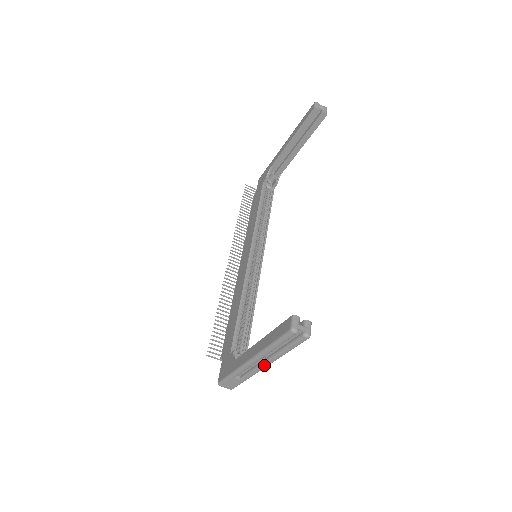
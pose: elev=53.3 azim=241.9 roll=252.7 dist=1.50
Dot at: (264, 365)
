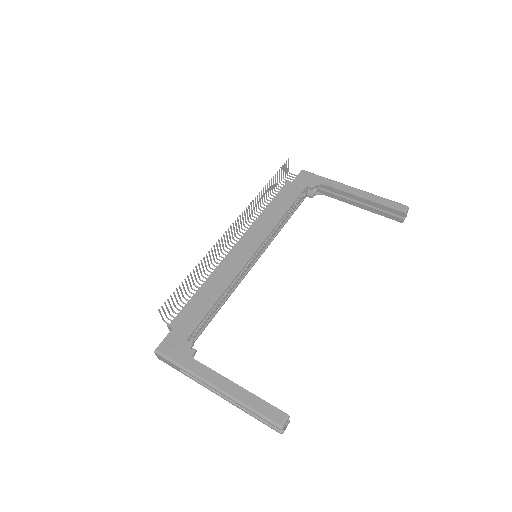
Dot at: (218, 395)
